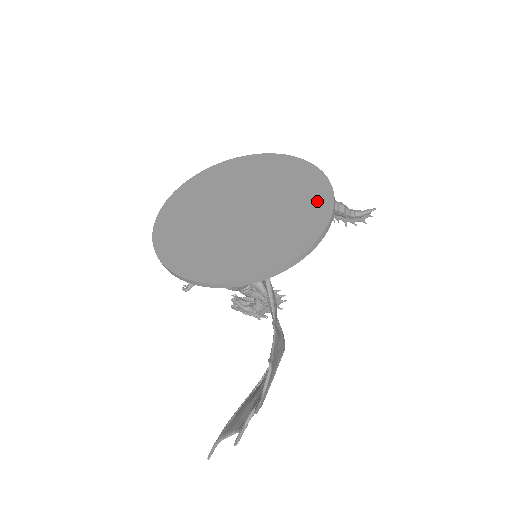
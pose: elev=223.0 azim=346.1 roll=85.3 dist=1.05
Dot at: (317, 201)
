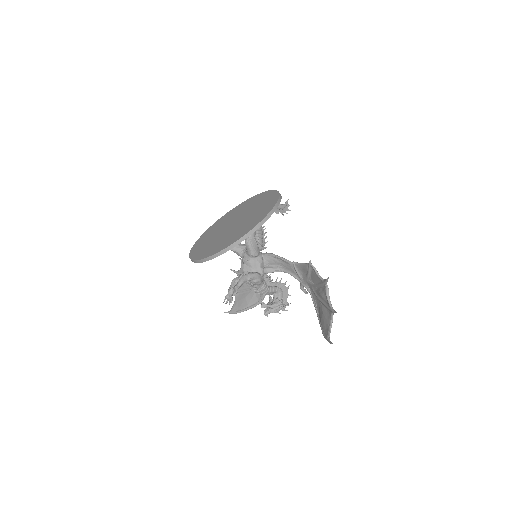
Dot at: (263, 196)
